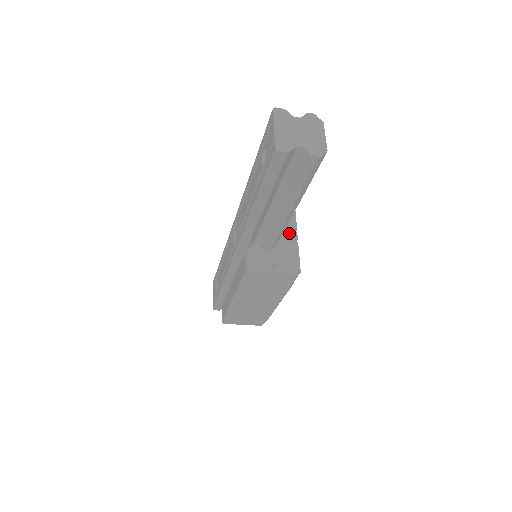
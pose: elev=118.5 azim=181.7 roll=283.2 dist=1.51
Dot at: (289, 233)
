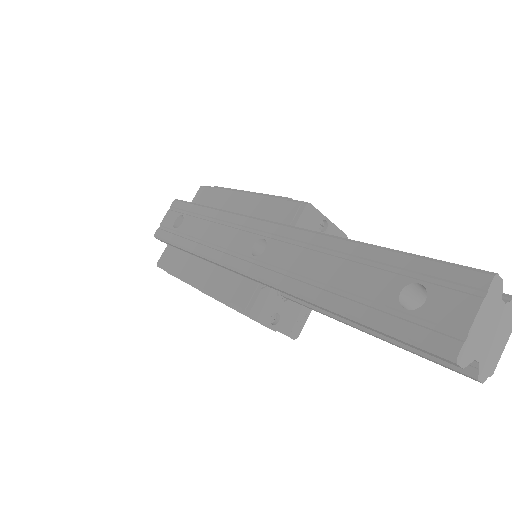
Dot at: occluded
